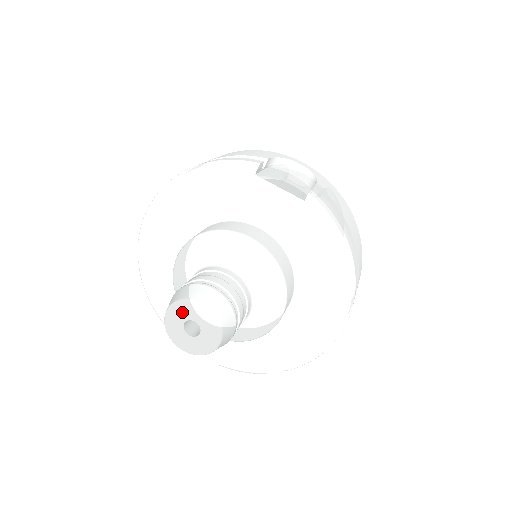
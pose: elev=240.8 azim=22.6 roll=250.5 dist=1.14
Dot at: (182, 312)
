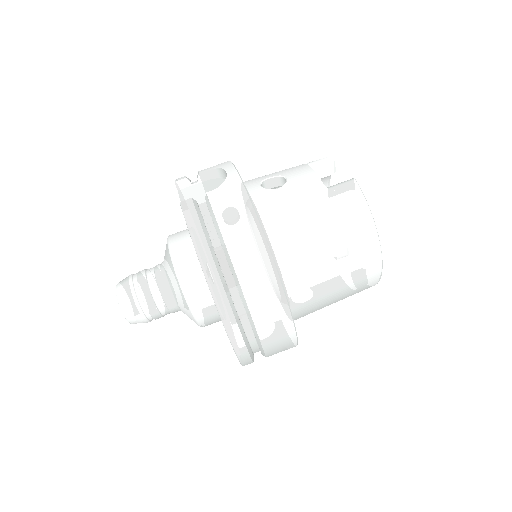
Dot at: occluded
